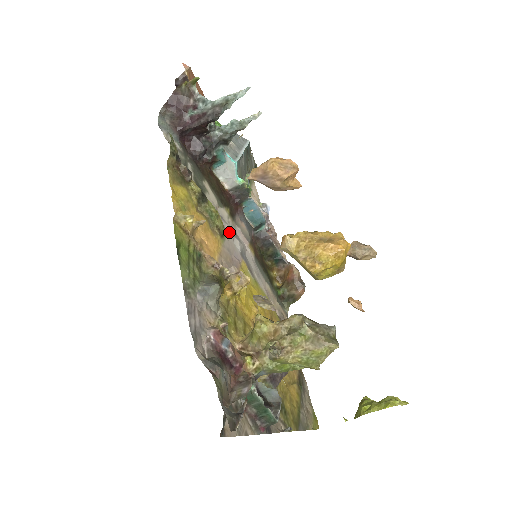
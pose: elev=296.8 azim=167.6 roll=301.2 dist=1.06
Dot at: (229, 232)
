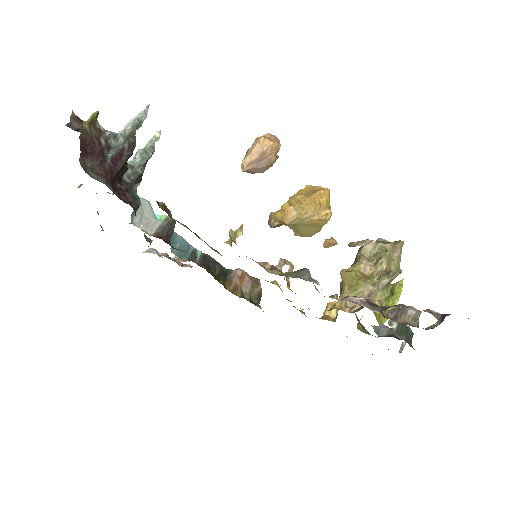
Dot at: occluded
